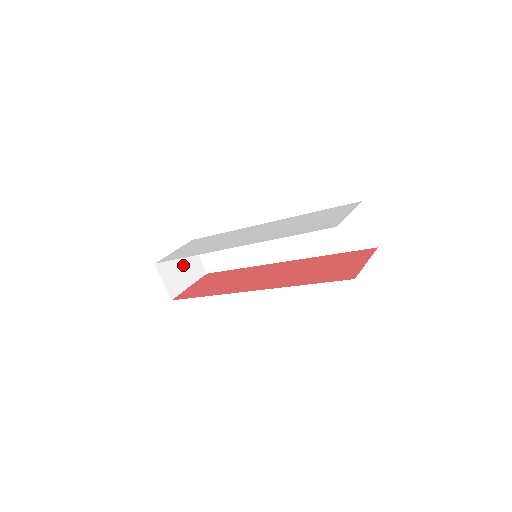
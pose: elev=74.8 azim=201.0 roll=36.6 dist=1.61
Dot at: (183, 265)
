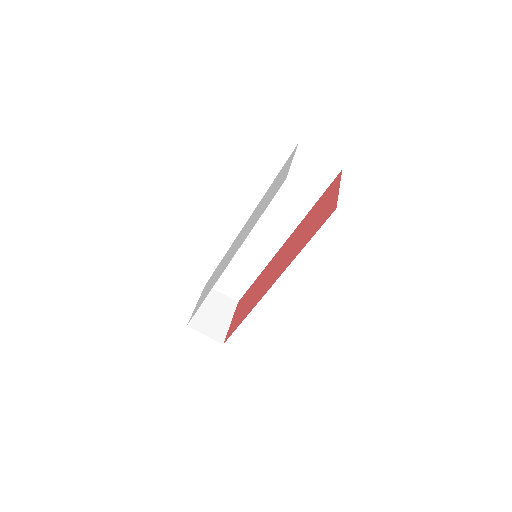
Dot at: (212, 310)
